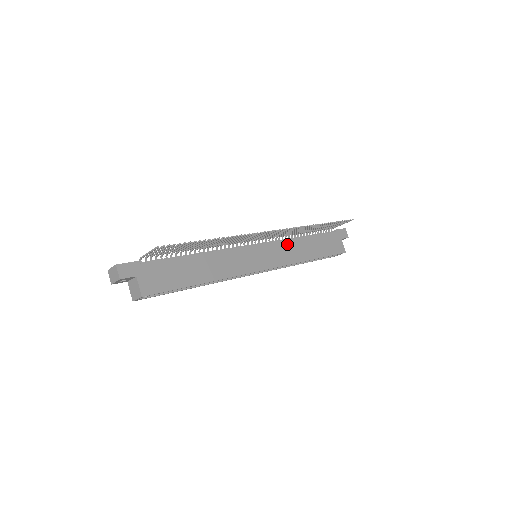
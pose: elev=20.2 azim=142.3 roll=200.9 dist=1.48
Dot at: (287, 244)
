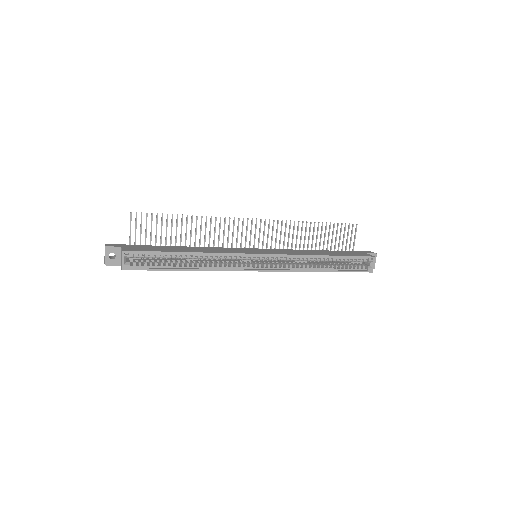
Dot at: (291, 250)
